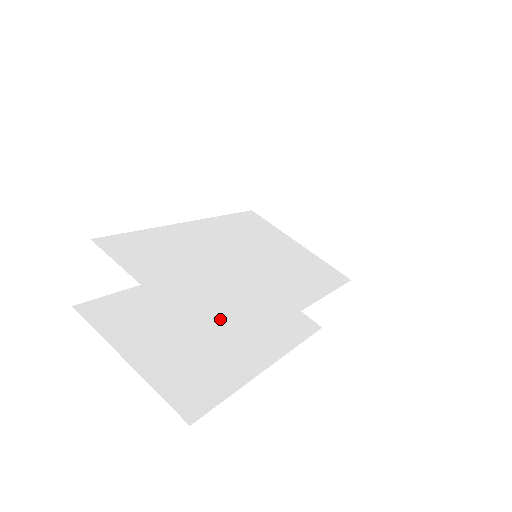
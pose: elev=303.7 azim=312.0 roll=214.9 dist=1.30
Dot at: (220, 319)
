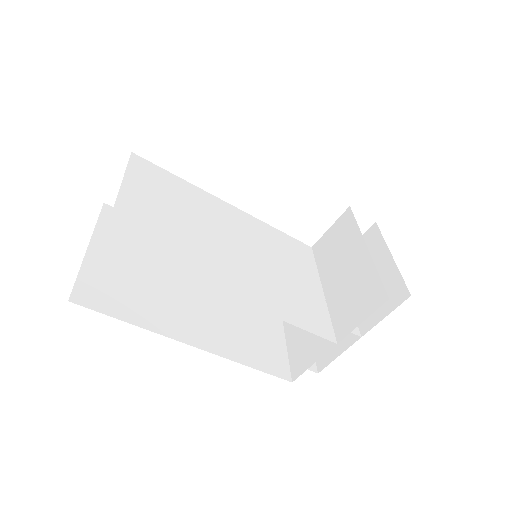
Dot at: (144, 236)
